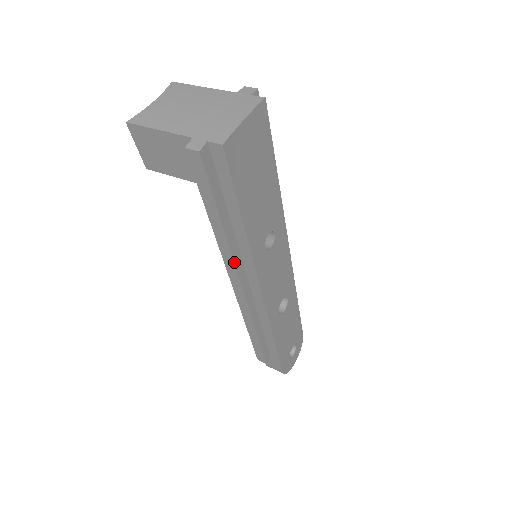
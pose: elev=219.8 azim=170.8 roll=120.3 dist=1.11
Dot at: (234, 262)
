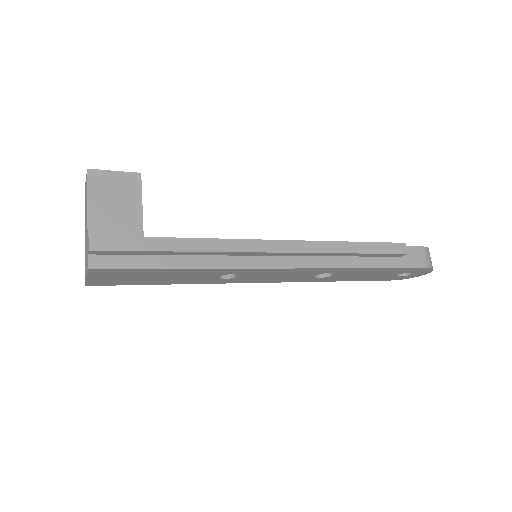
Dot at: occluded
